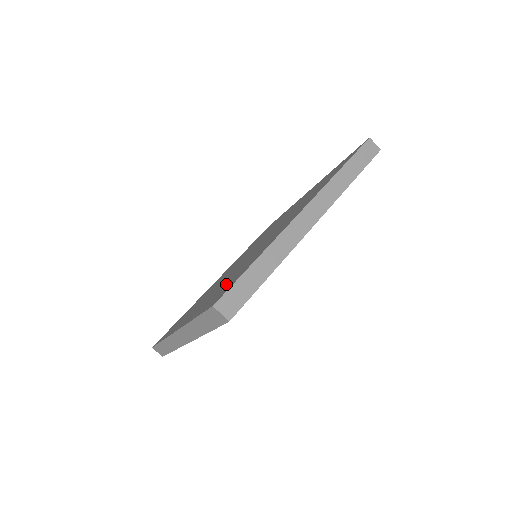
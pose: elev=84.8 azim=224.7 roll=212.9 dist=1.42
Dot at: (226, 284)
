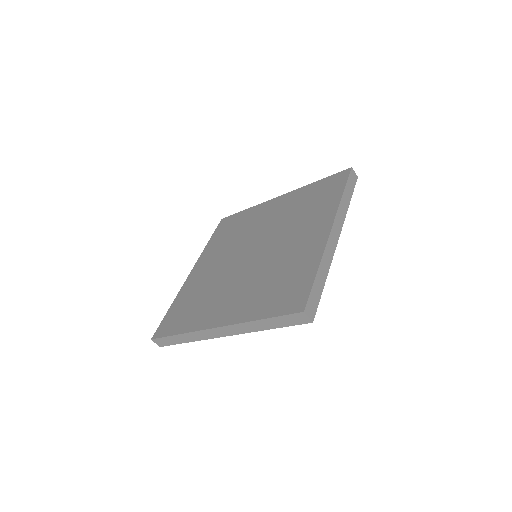
Dot at: (276, 288)
